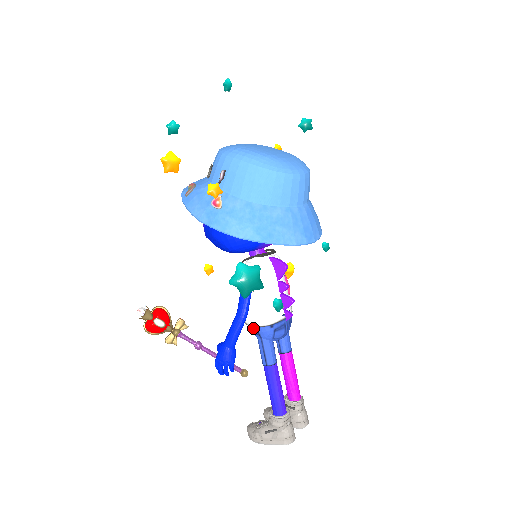
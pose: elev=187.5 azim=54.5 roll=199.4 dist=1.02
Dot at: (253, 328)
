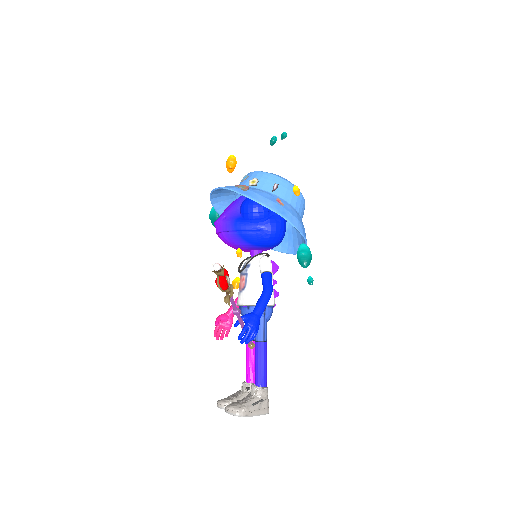
Dot at: occluded
